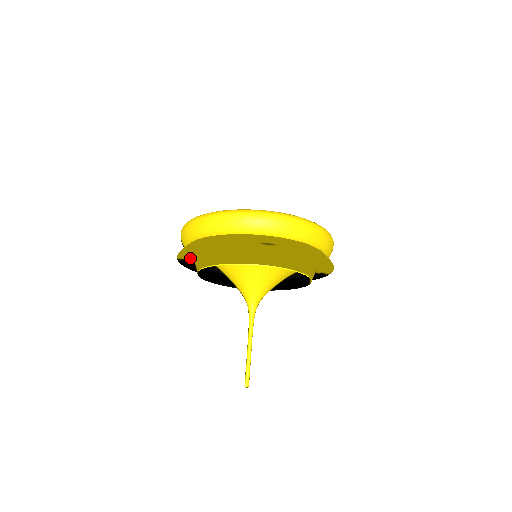
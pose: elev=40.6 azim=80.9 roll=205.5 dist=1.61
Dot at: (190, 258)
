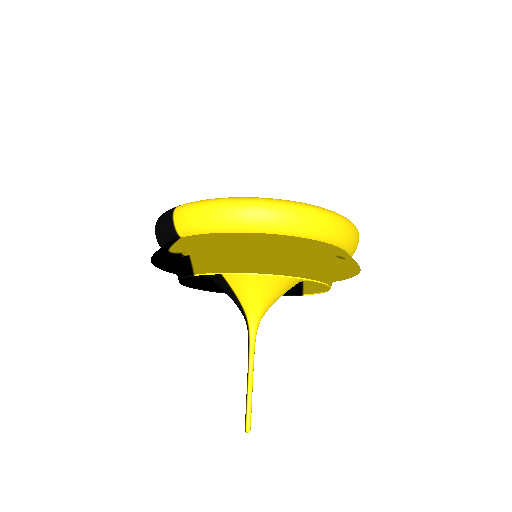
Dot at: (192, 254)
